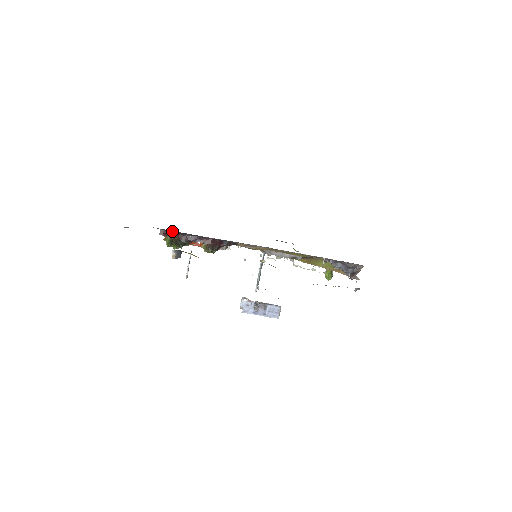
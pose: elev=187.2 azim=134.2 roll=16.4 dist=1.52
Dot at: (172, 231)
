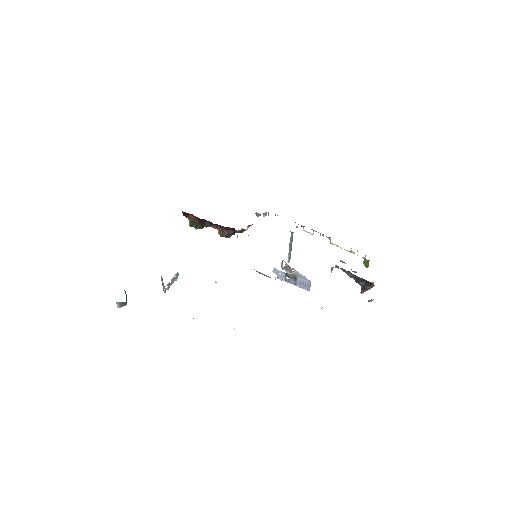
Dot at: (192, 214)
